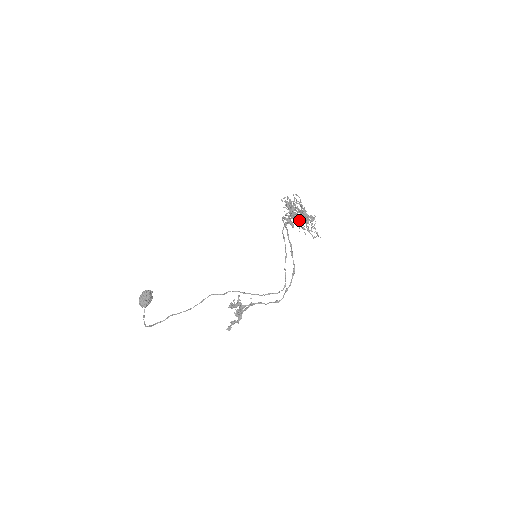
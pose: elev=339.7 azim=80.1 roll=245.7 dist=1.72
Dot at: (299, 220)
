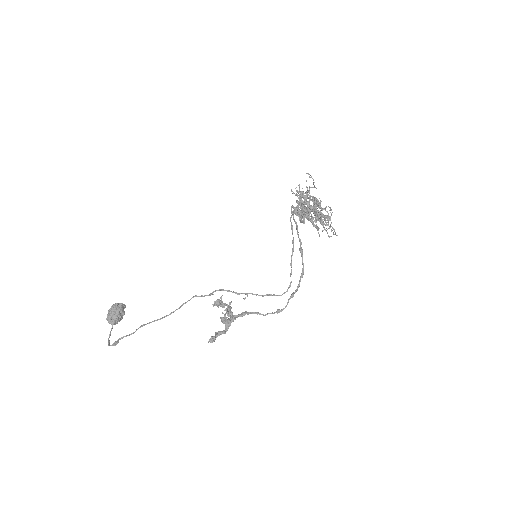
Dot at: occluded
